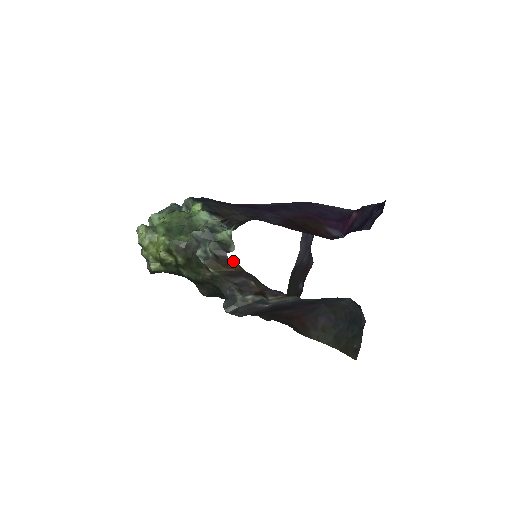
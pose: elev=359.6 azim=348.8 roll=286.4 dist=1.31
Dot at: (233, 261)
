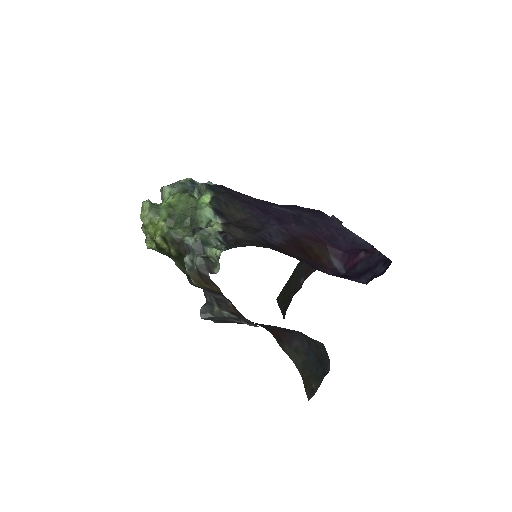
Dot at: occluded
